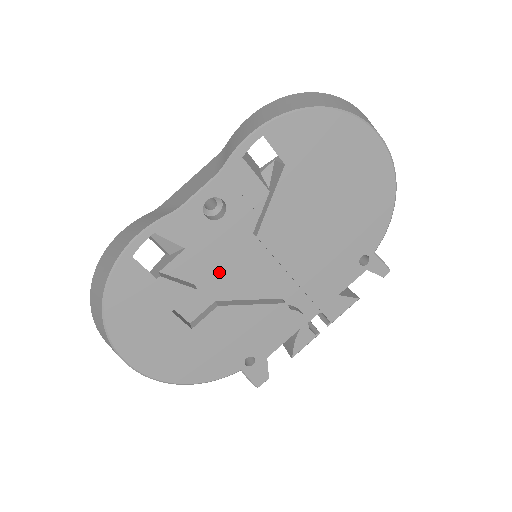
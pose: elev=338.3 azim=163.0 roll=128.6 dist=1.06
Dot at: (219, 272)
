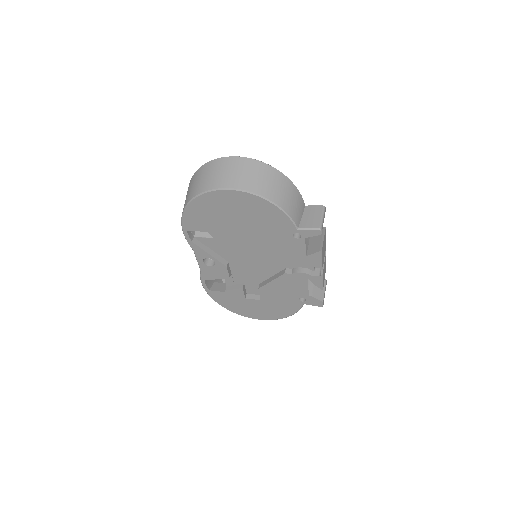
Dot at: (246, 274)
